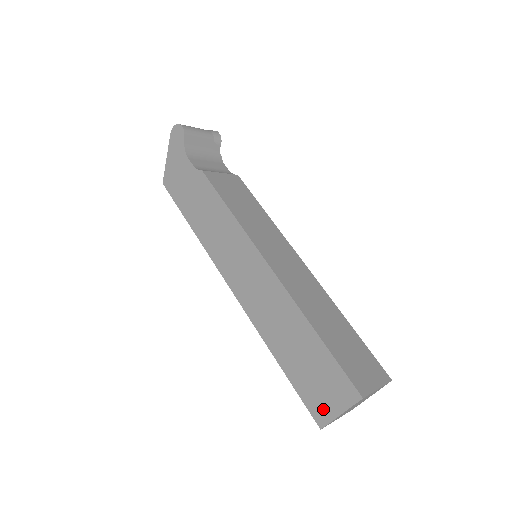
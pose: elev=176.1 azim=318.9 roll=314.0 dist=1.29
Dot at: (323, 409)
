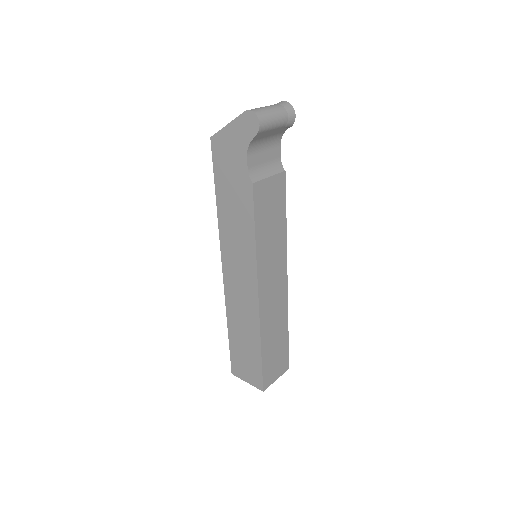
Dot at: (239, 372)
